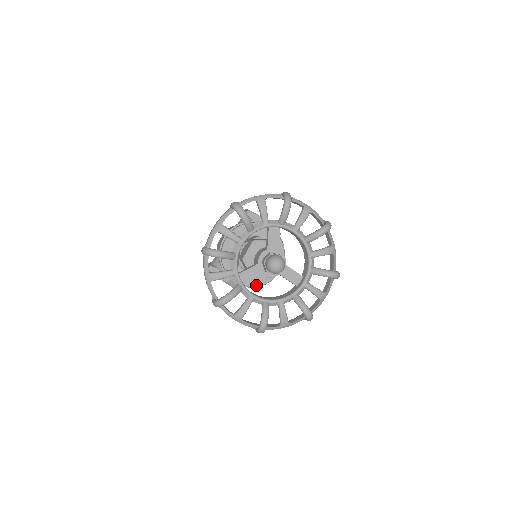
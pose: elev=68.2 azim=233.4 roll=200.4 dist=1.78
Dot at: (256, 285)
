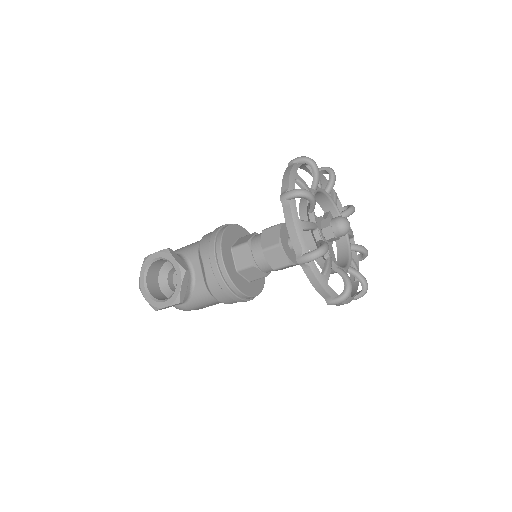
Dot at: (234, 283)
